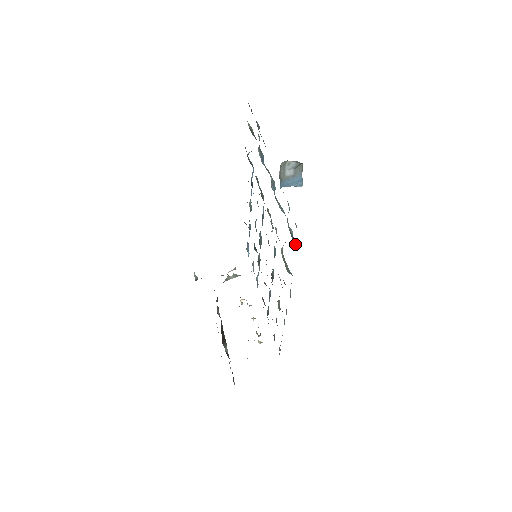
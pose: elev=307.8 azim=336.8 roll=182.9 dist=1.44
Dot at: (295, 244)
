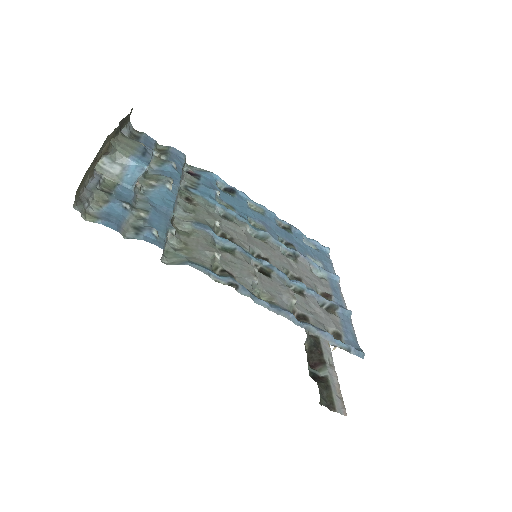
Dot at: (138, 234)
